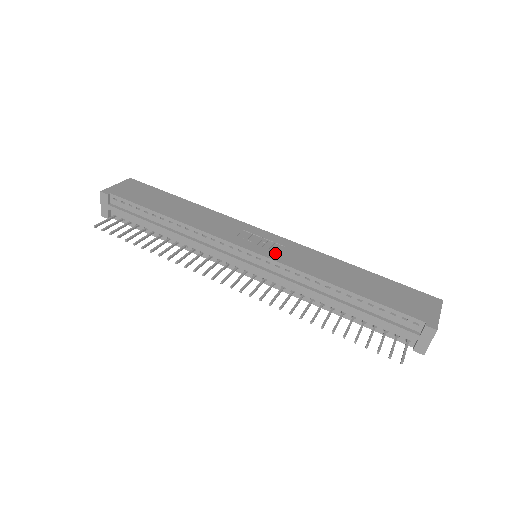
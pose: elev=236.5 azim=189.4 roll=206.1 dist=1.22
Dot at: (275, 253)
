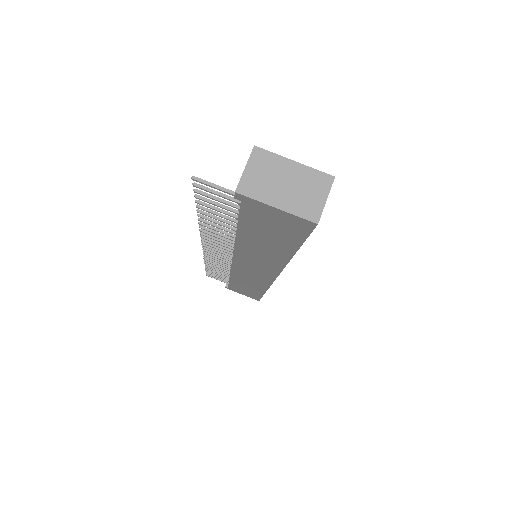
Dot at: occluded
